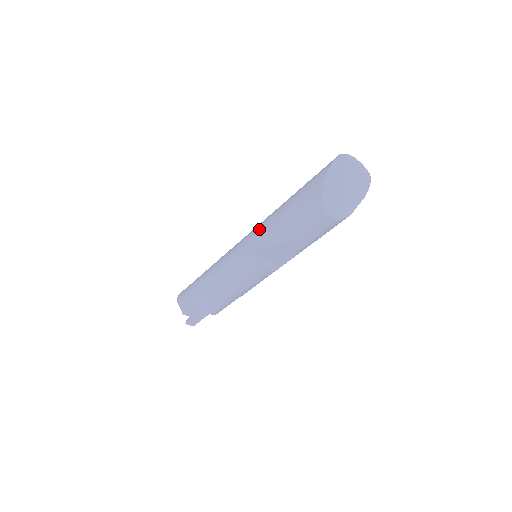
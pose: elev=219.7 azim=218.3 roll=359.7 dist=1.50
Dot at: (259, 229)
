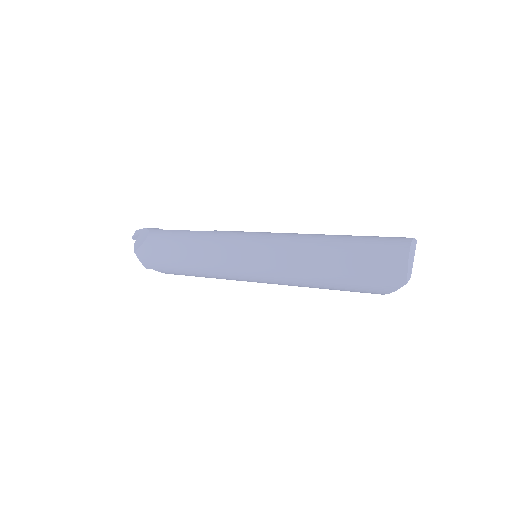
Dot at: (284, 282)
